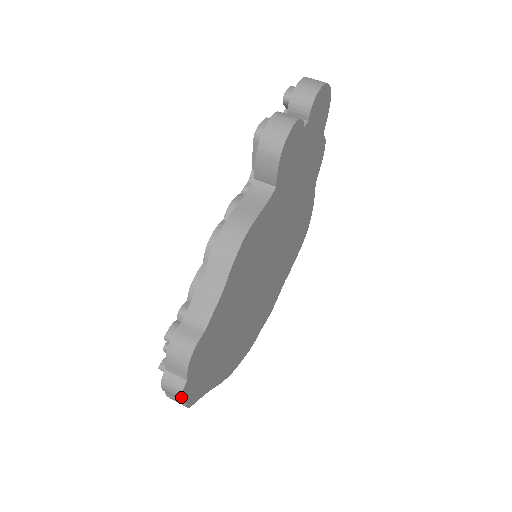
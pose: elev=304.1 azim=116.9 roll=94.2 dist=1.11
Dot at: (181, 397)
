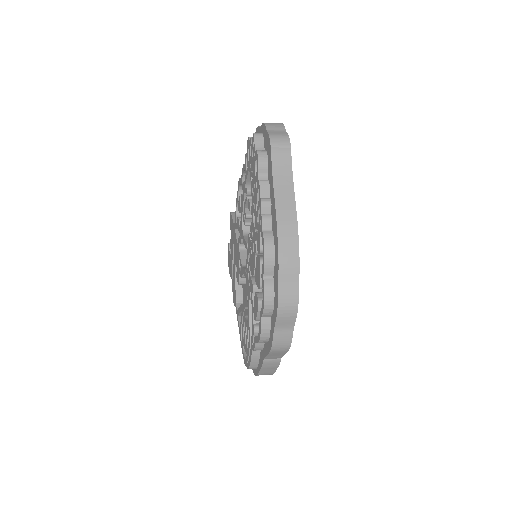
Dot at: (282, 124)
